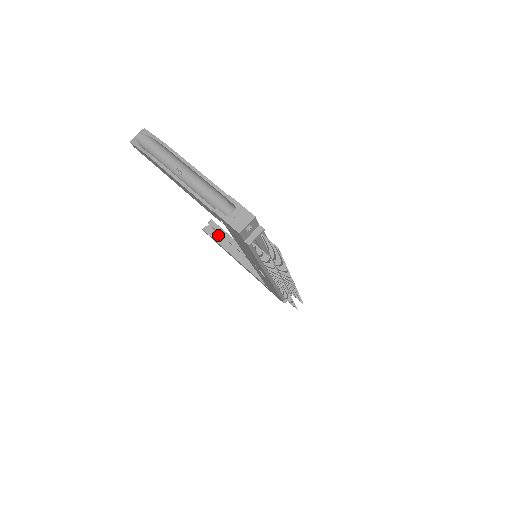
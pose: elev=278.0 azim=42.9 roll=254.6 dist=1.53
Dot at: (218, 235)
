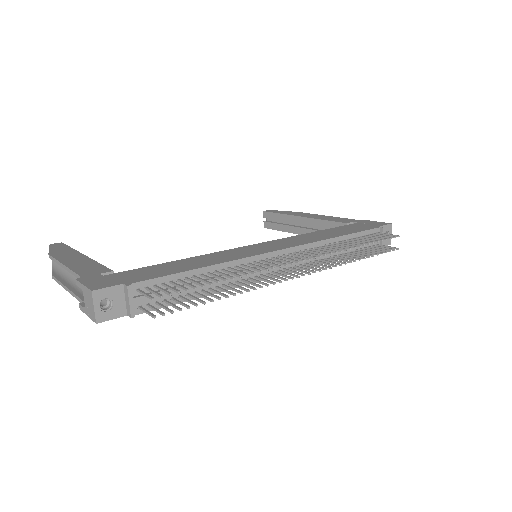
Dot at: (279, 222)
